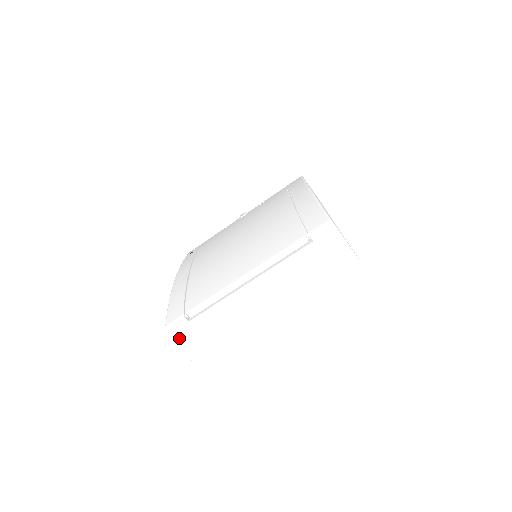
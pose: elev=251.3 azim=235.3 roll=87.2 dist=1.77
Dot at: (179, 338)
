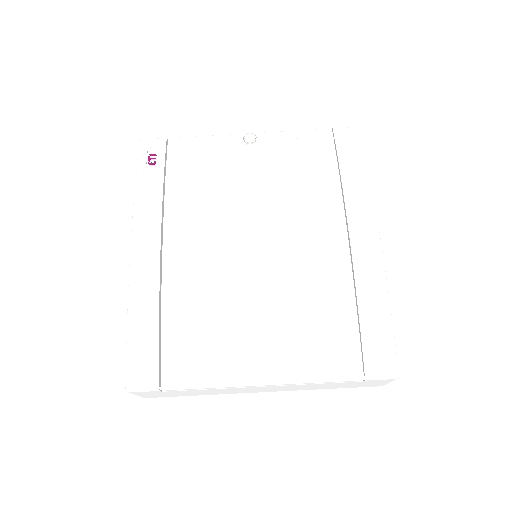
Dot at: (139, 394)
